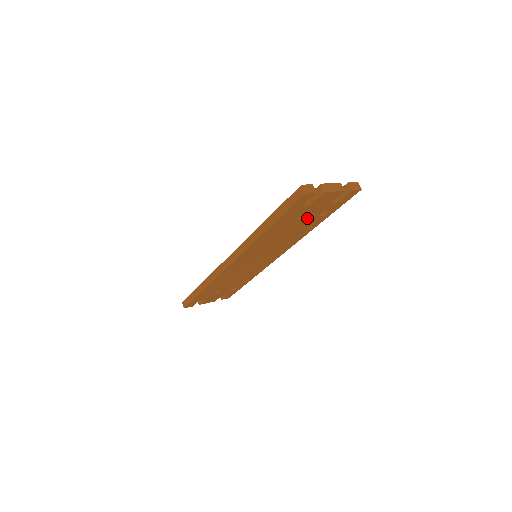
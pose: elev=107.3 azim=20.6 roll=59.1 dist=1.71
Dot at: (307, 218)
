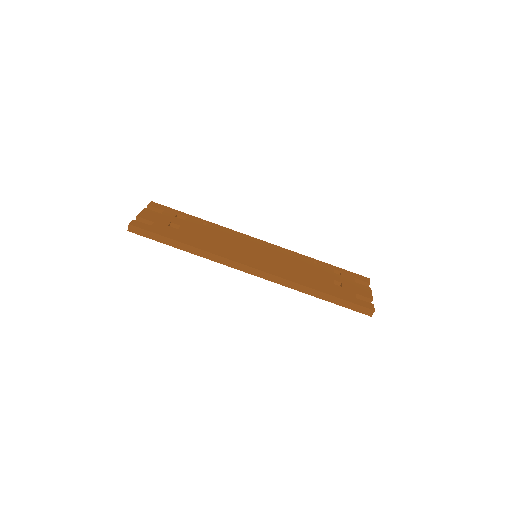
Dot at: occluded
